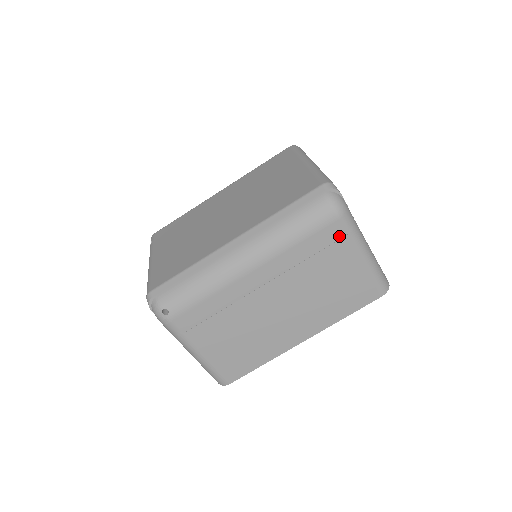
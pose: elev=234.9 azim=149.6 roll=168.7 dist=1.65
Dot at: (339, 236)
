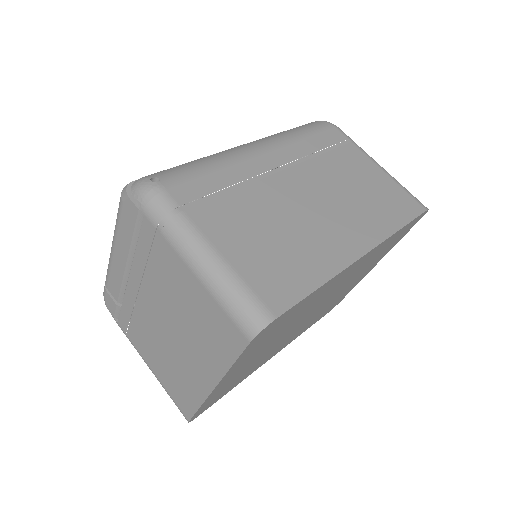
Dot at: (344, 142)
